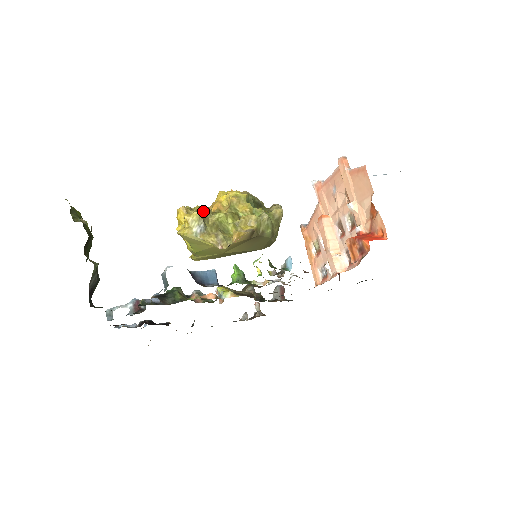
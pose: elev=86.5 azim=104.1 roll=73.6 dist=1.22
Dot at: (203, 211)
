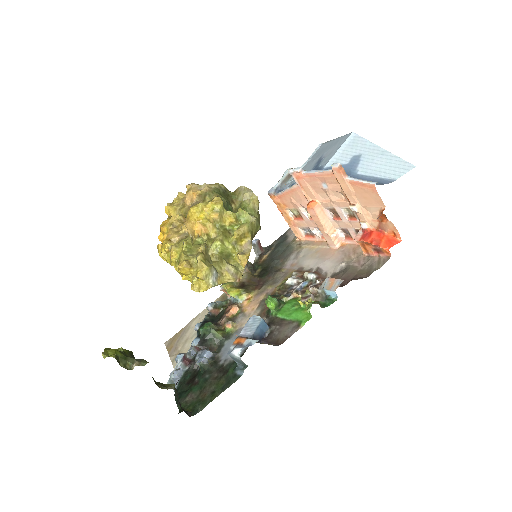
Dot at: (203, 254)
